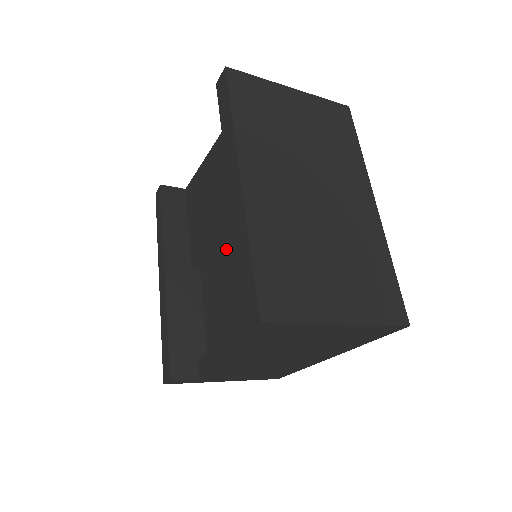
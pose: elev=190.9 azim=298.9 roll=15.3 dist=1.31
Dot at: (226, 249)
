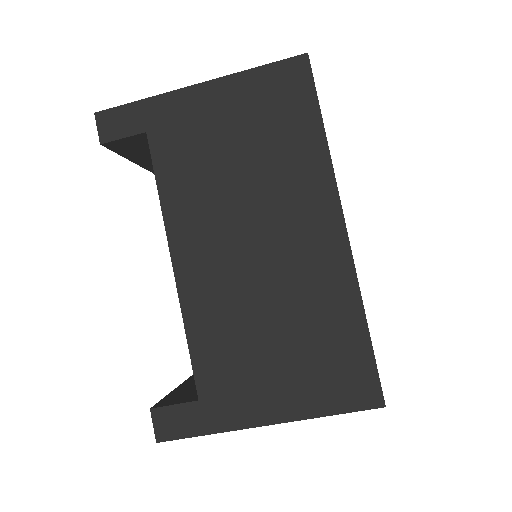
Dot at: occluded
